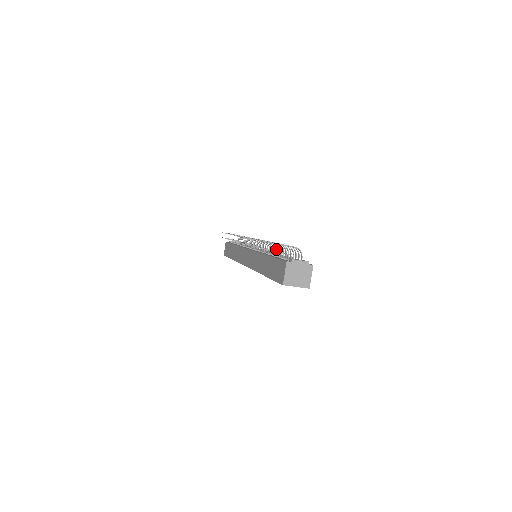
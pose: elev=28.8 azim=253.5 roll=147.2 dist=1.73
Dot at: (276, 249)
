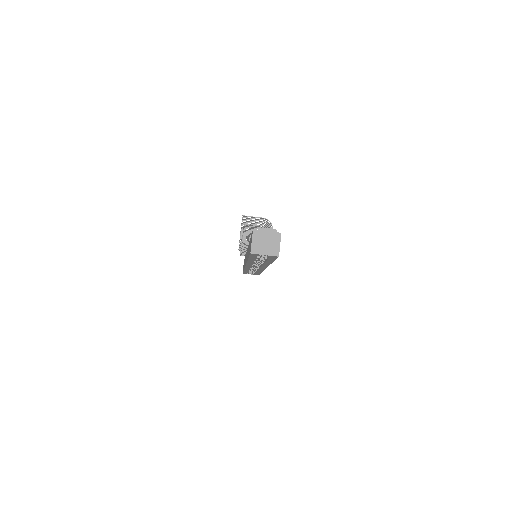
Dot at: occluded
